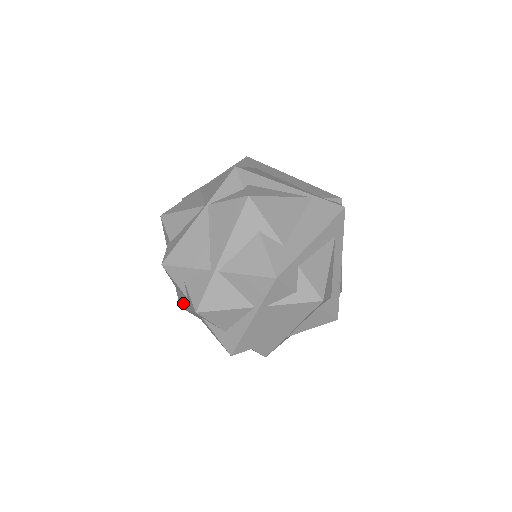
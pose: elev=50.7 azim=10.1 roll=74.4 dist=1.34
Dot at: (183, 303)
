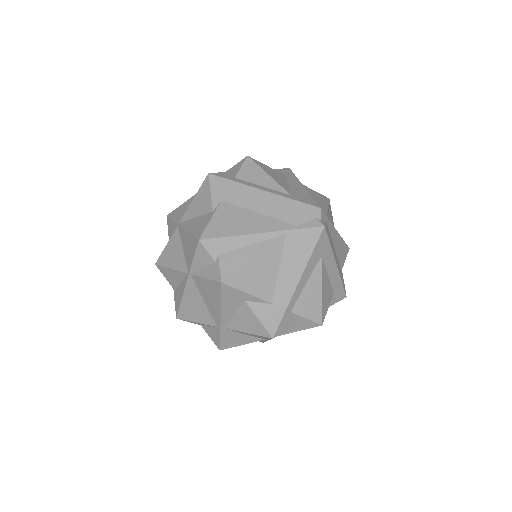
Dot at: occluded
